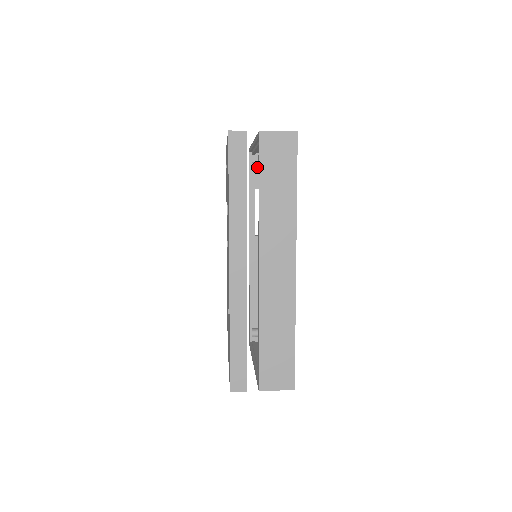
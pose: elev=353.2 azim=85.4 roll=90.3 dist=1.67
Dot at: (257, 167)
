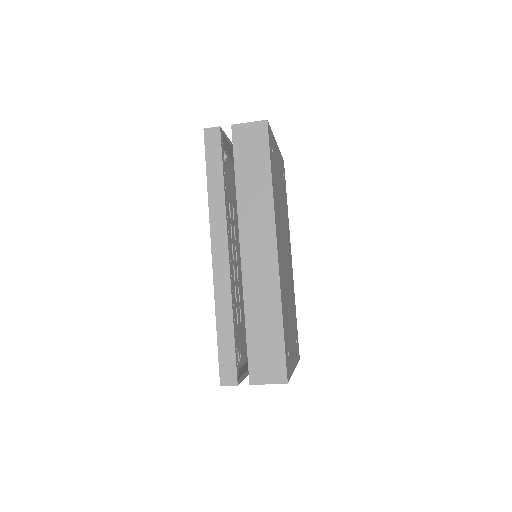
Dot at: occluded
